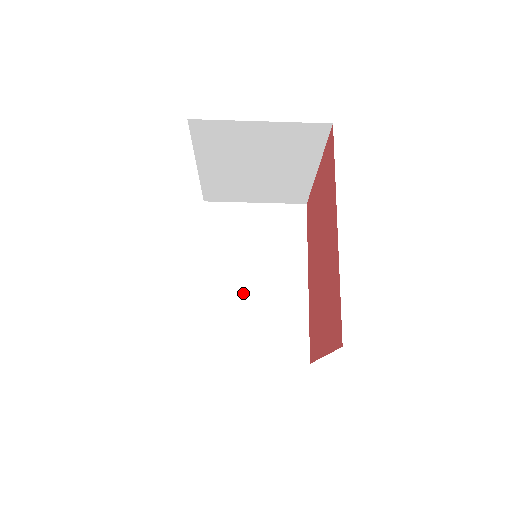
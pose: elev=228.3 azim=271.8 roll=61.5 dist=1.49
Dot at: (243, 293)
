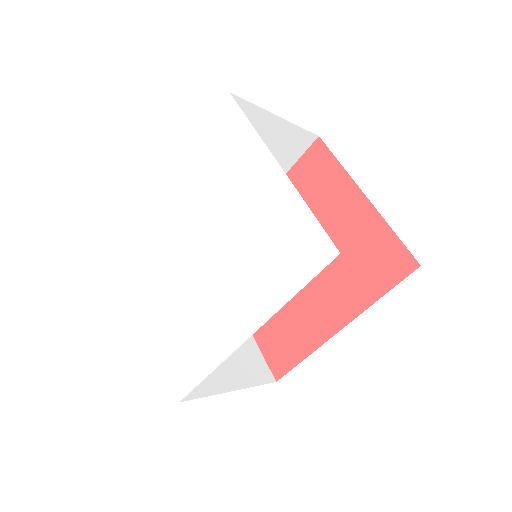
Dot at: occluded
